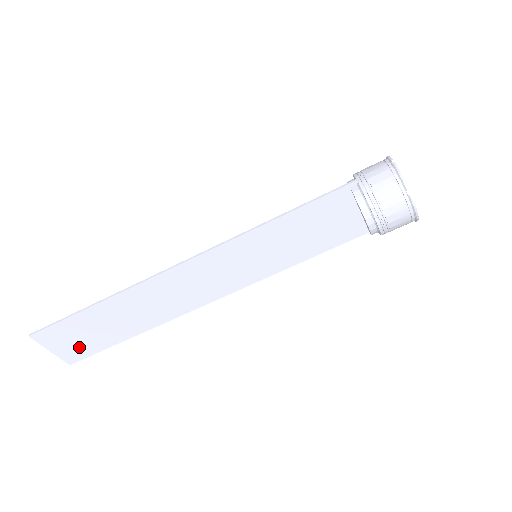
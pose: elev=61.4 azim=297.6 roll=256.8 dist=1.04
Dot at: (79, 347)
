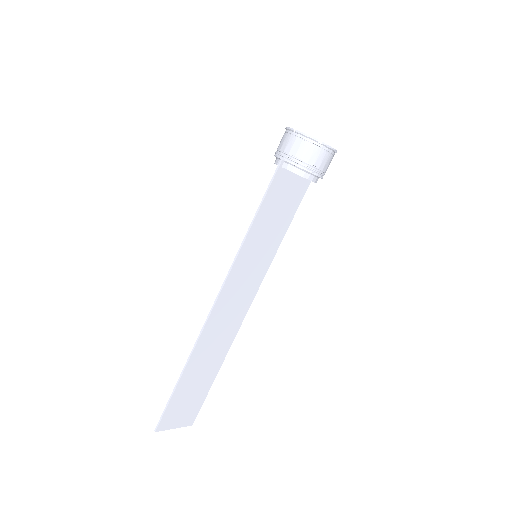
Dot at: (190, 409)
